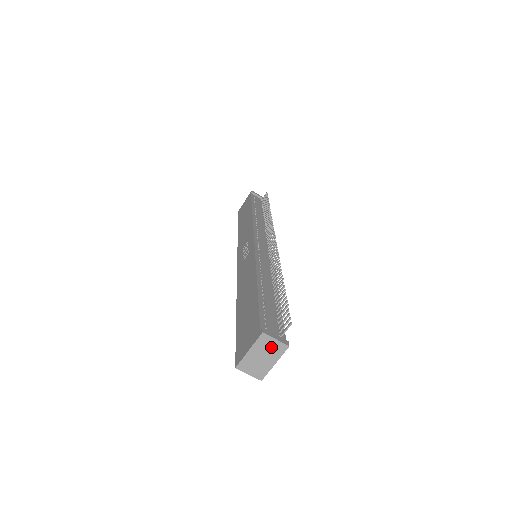
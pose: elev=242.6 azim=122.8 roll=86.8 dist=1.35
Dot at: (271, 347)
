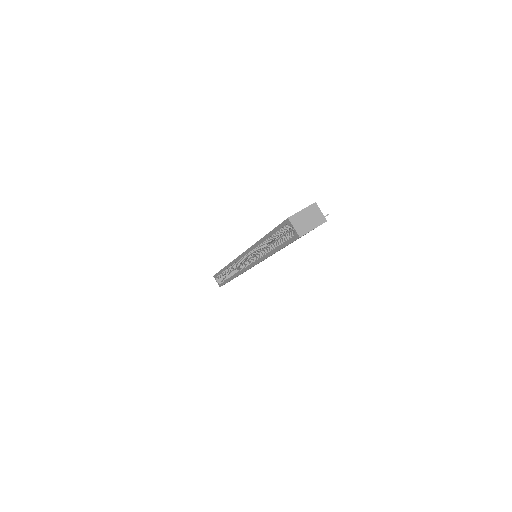
Dot at: (316, 215)
